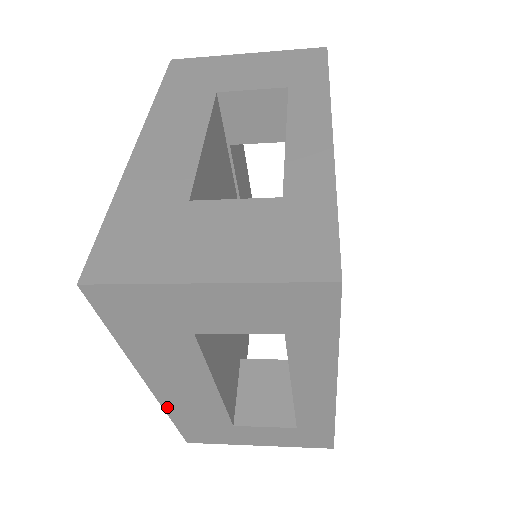
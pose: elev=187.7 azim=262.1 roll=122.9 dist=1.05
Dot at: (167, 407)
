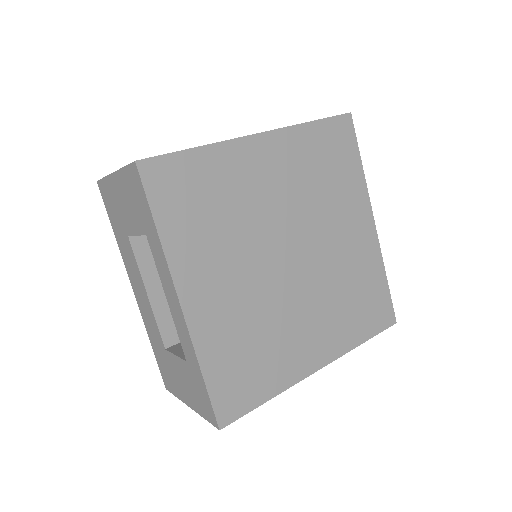
Dot at: occluded
